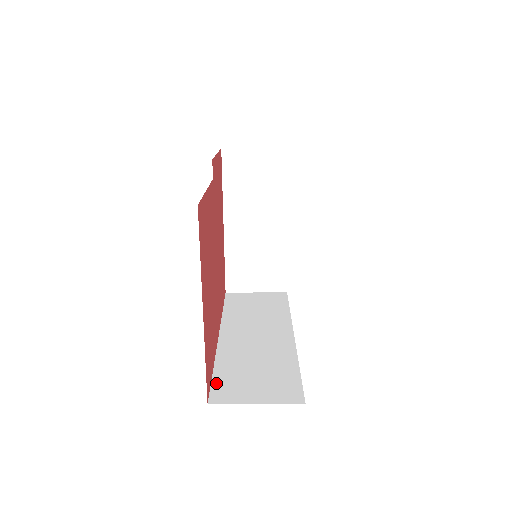
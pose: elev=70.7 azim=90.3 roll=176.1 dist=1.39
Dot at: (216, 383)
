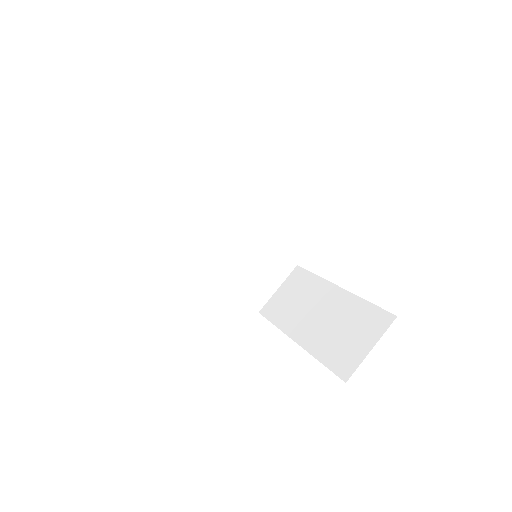
Dot at: occluded
